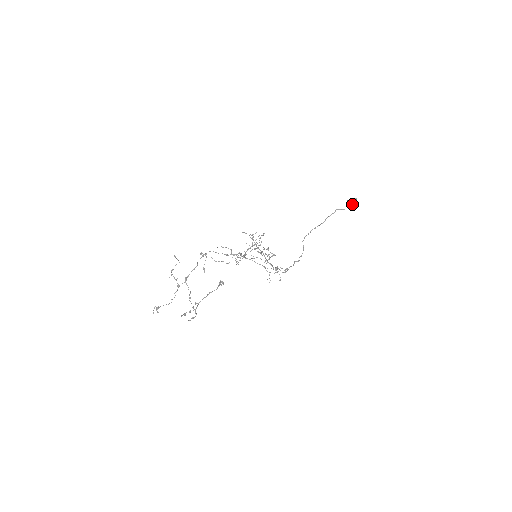
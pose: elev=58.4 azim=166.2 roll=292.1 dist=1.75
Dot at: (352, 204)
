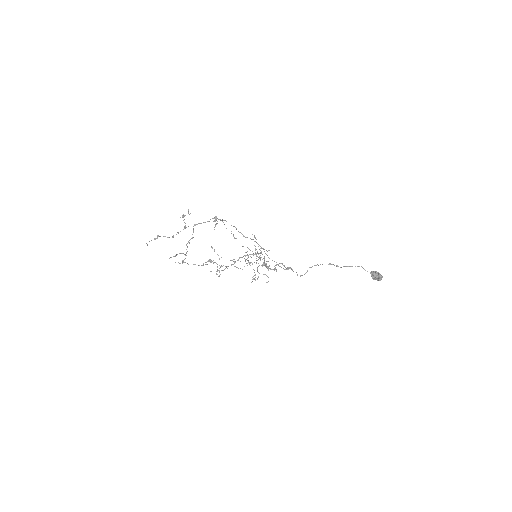
Dot at: (373, 278)
